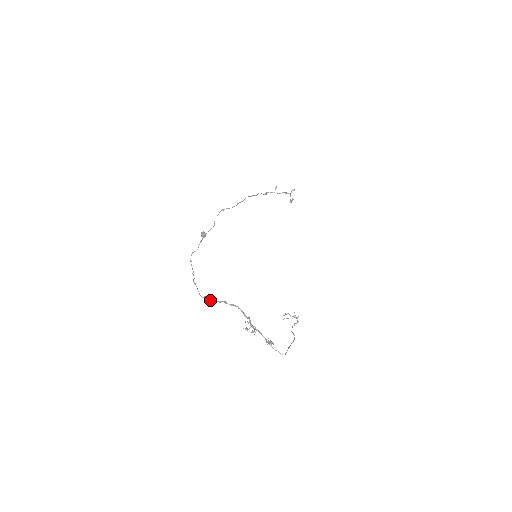
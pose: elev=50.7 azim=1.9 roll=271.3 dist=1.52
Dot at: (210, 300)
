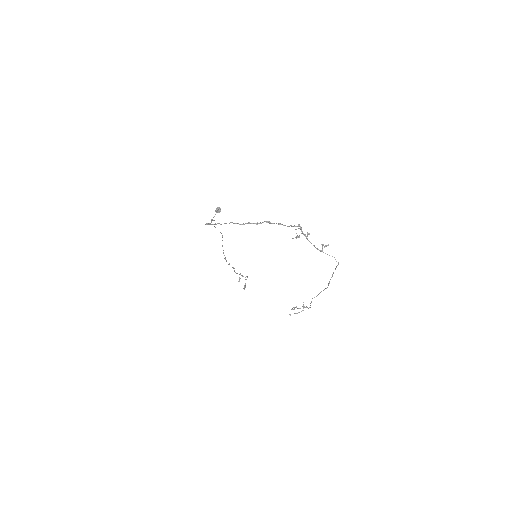
Dot at: (251, 223)
